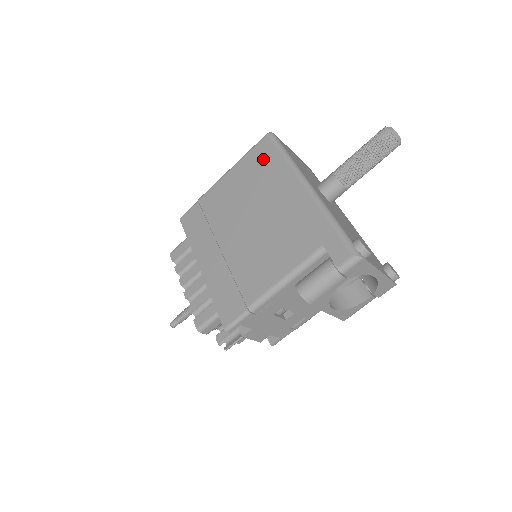
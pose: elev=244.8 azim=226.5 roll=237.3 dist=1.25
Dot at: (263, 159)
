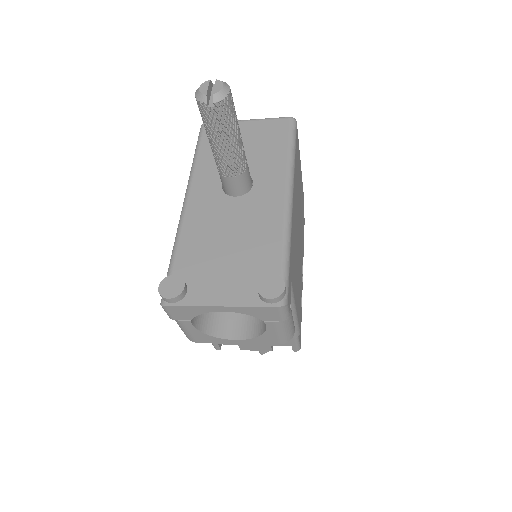
Dot at: occluded
